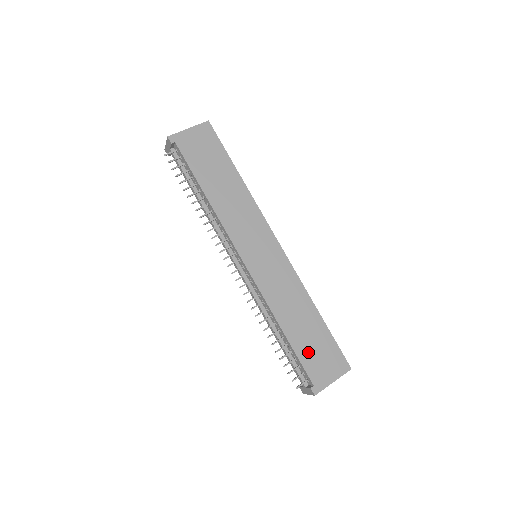
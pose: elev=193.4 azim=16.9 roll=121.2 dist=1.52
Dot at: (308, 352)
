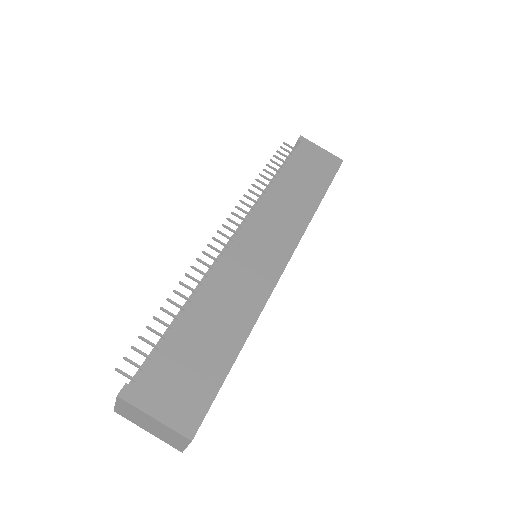
Dot at: (178, 355)
